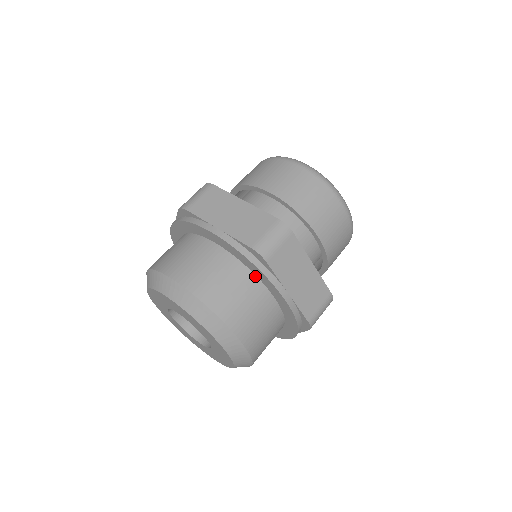
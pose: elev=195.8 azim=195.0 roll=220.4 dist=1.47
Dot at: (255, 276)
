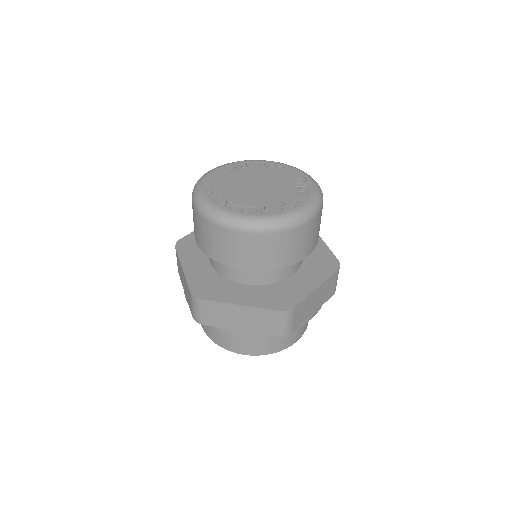
Dot at: occluded
